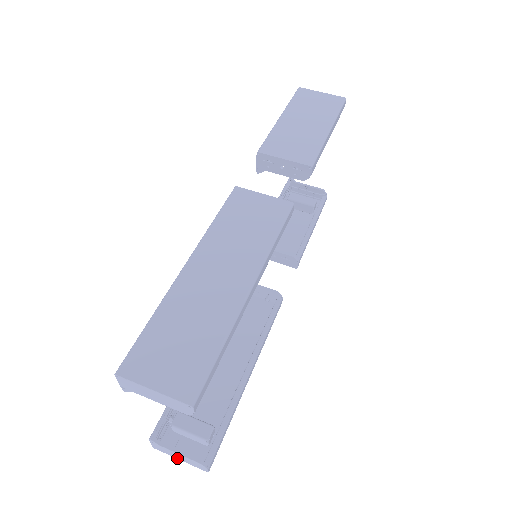
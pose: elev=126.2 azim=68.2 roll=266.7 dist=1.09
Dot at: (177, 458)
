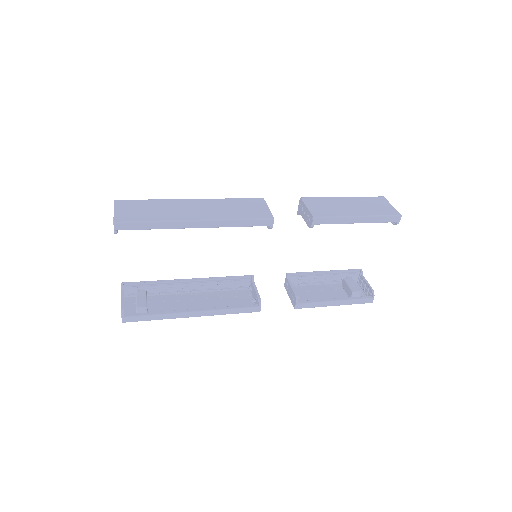
Dot at: occluded
